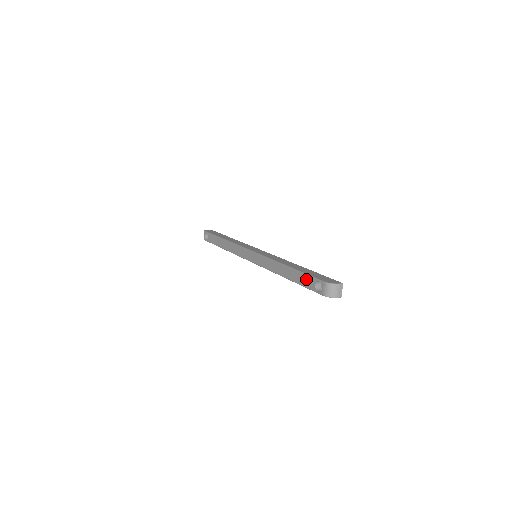
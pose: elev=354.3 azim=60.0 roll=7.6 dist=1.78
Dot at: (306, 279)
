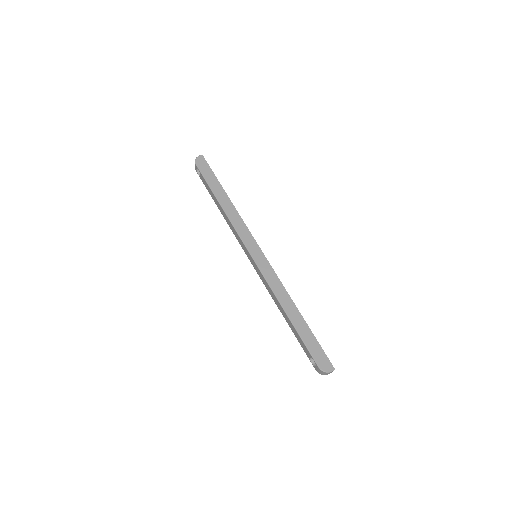
Dot at: (303, 345)
